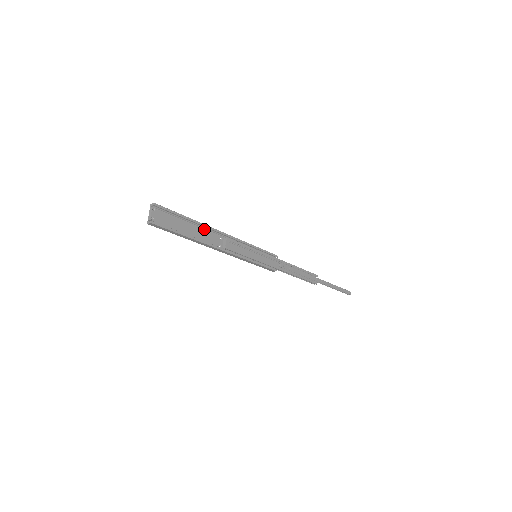
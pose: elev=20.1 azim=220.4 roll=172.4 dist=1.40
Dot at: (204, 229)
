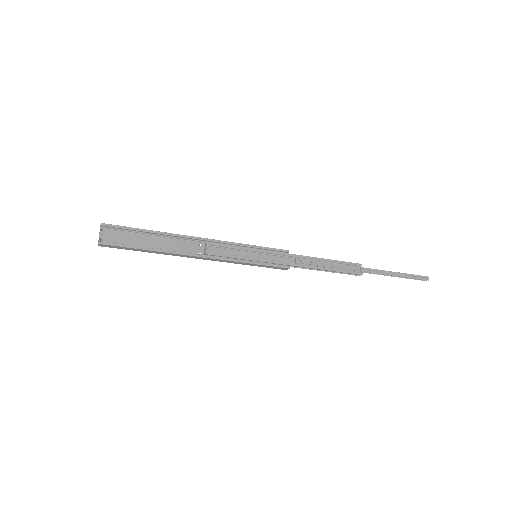
Dot at: (175, 239)
